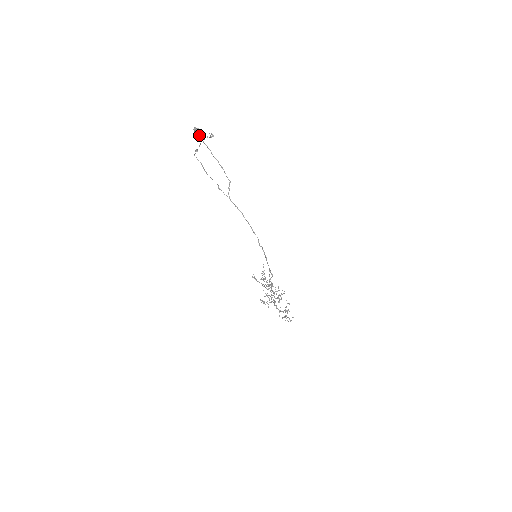
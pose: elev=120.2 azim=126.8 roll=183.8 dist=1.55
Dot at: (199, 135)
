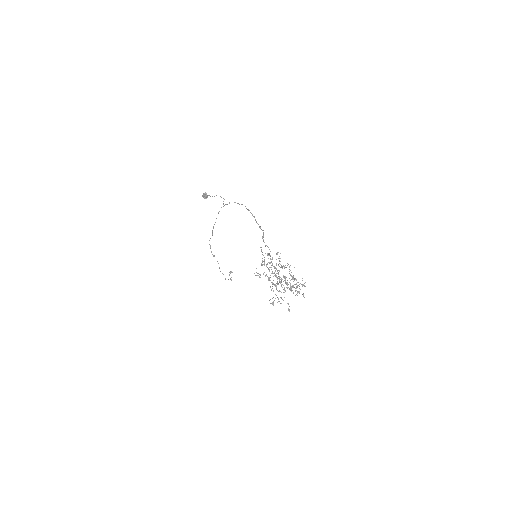
Dot at: (205, 196)
